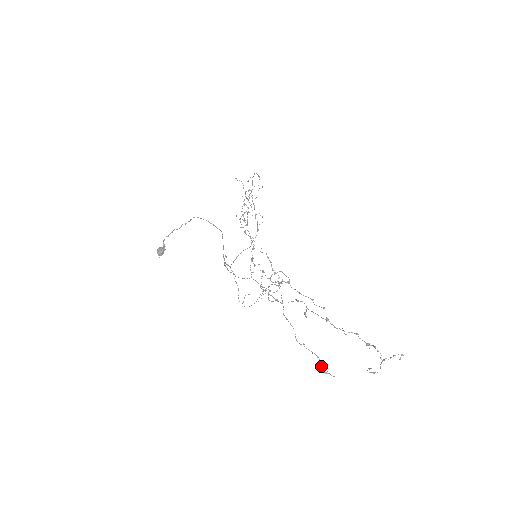
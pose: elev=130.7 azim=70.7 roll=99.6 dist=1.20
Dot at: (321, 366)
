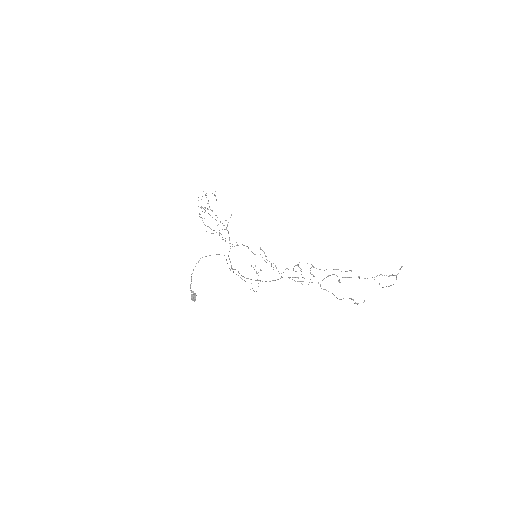
Dot at: (355, 303)
